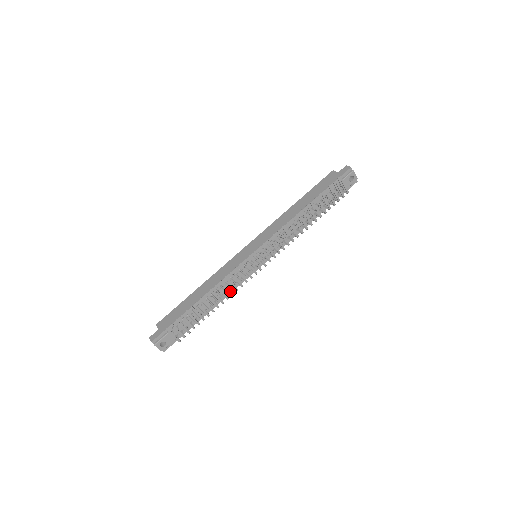
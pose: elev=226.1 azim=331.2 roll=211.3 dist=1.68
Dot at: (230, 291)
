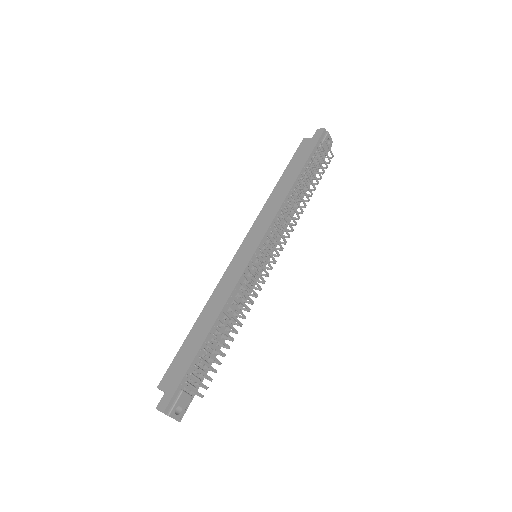
Dot at: (246, 306)
